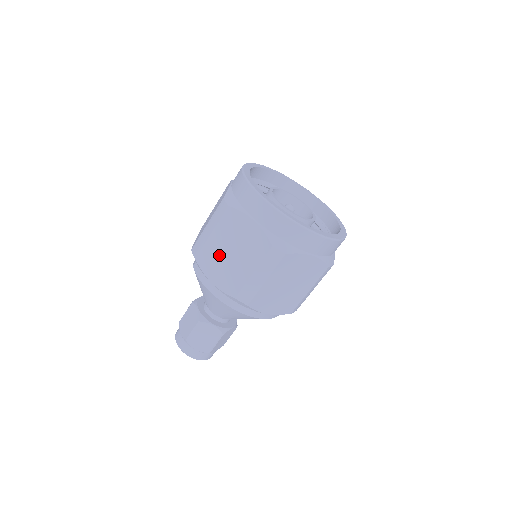
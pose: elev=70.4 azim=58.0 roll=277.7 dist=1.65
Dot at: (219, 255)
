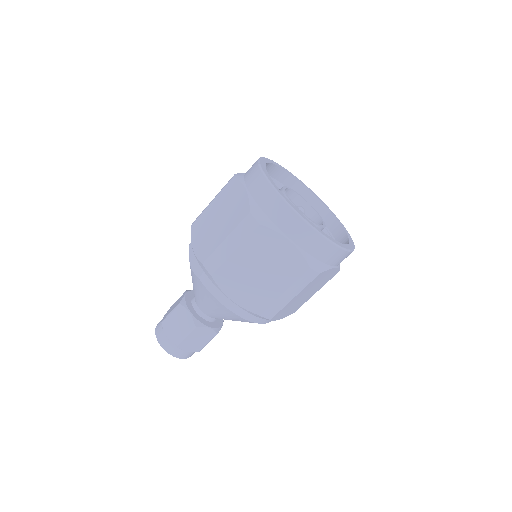
Dot at: (243, 273)
